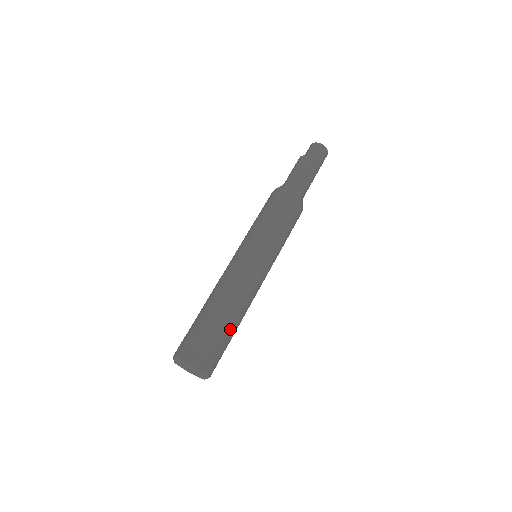
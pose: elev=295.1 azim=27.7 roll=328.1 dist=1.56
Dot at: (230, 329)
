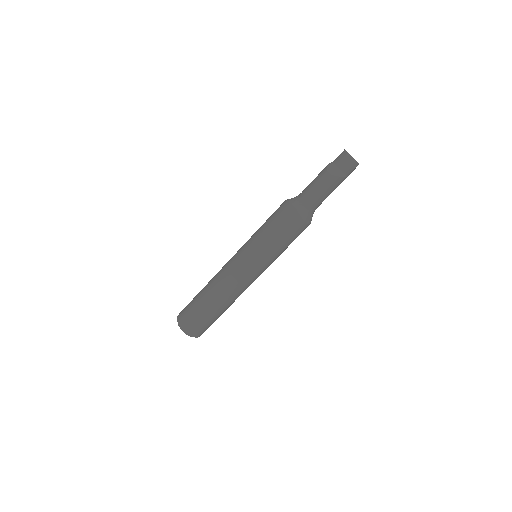
Dot at: (221, 314)
